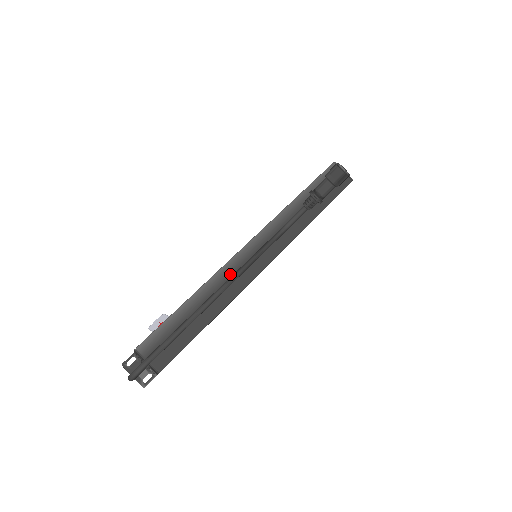
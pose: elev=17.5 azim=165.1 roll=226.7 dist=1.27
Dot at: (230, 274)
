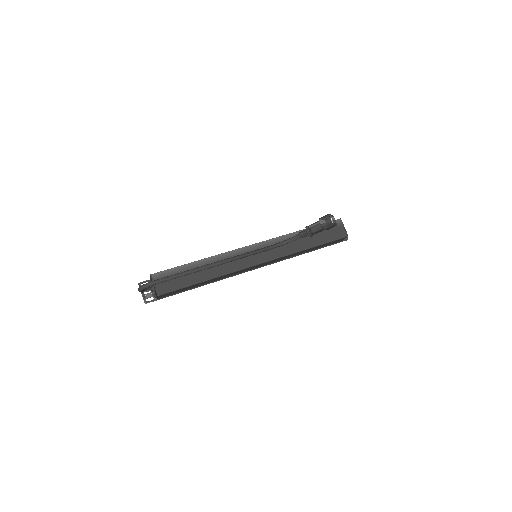
Dot at: occluded
